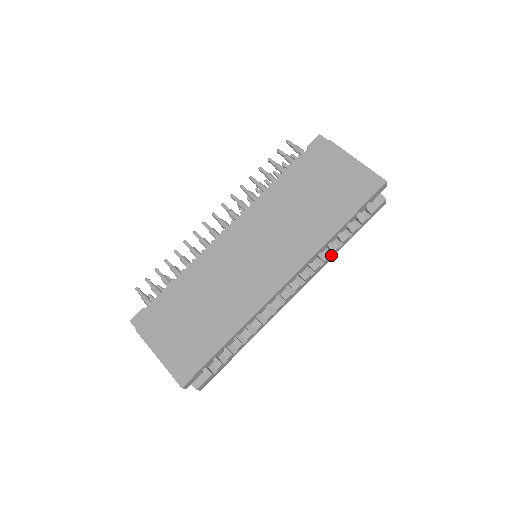
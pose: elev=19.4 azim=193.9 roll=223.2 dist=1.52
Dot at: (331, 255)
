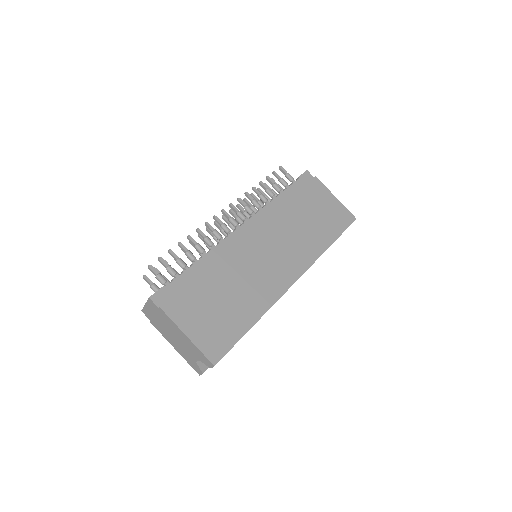
Dot at: occluded
